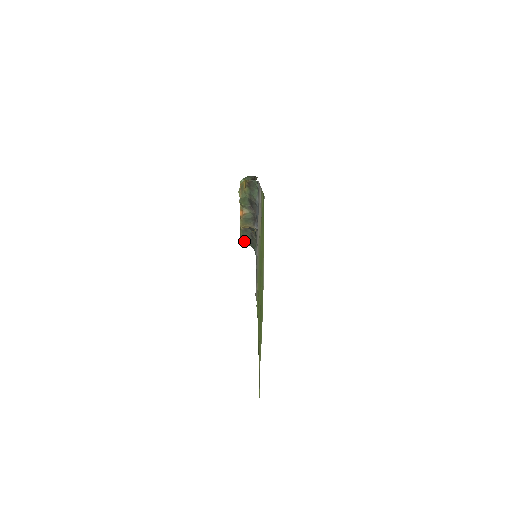
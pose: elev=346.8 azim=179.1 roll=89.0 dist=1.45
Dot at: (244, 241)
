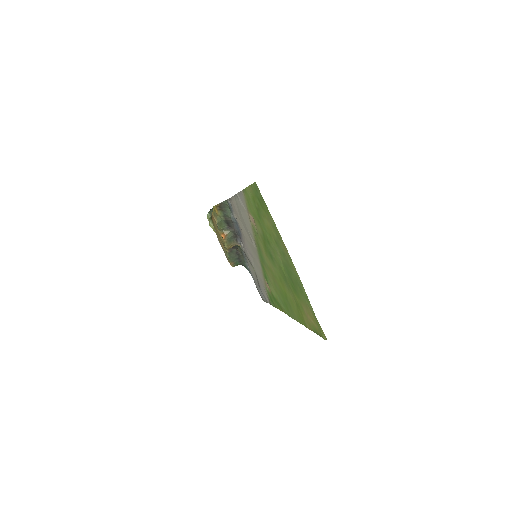
Dot at: (233, 263)
